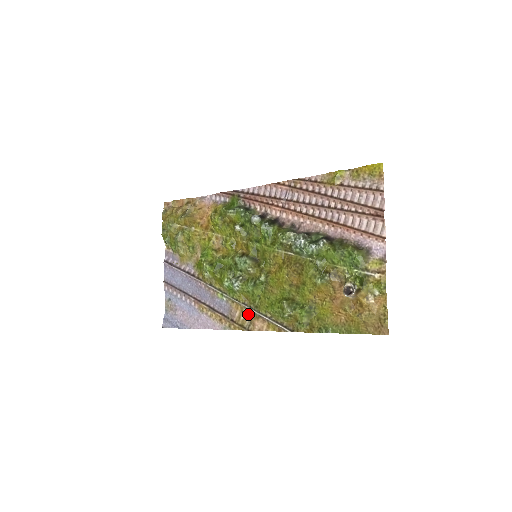
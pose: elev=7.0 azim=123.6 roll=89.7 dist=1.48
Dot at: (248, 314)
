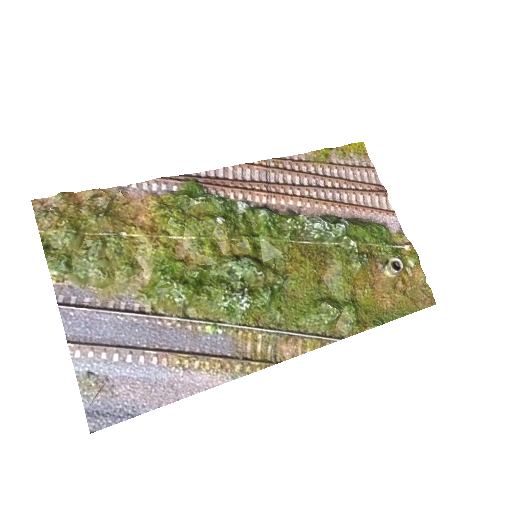
Dot at: (268, 340)
